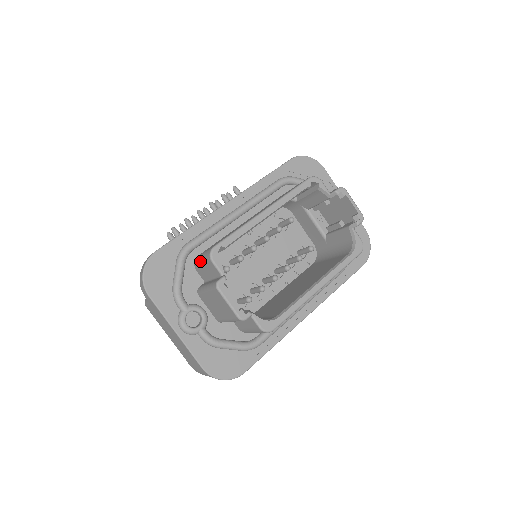
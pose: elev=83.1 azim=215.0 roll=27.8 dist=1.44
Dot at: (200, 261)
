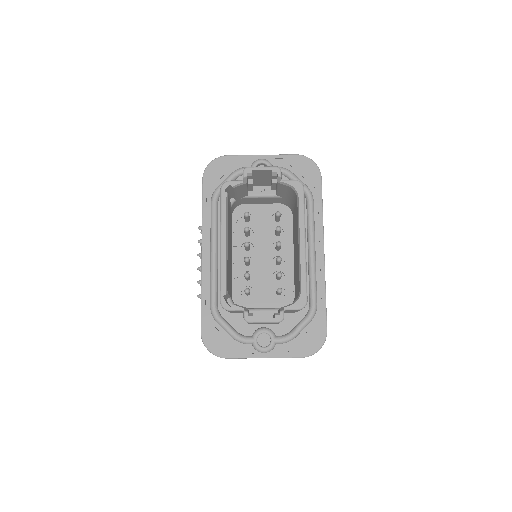
Dot at: occluded
